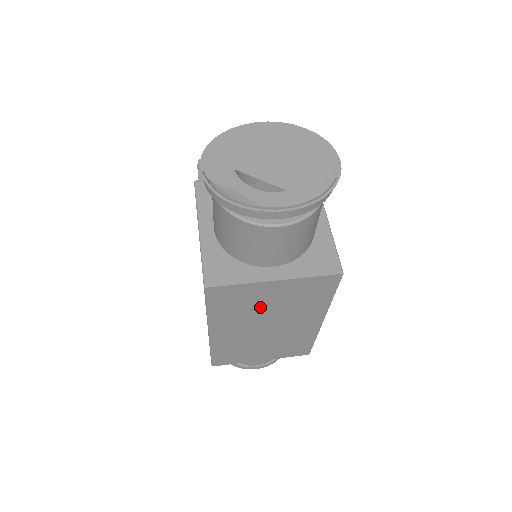
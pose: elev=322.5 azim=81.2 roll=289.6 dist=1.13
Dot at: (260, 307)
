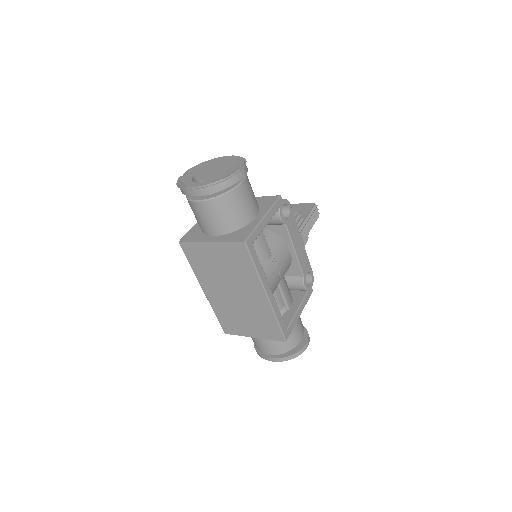
Dot at: (216, 268)
